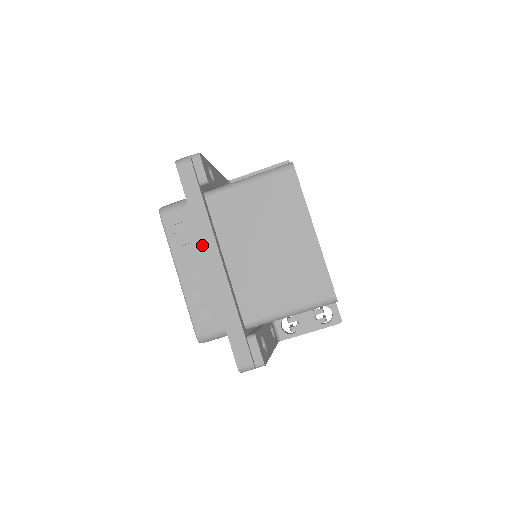
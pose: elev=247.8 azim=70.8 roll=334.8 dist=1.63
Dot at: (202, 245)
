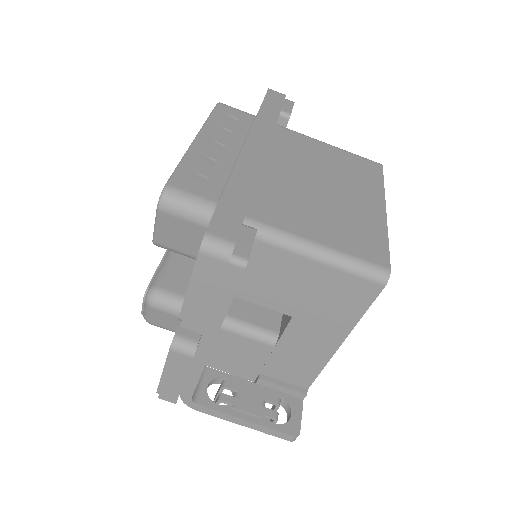
Dot at: (253, 131)
